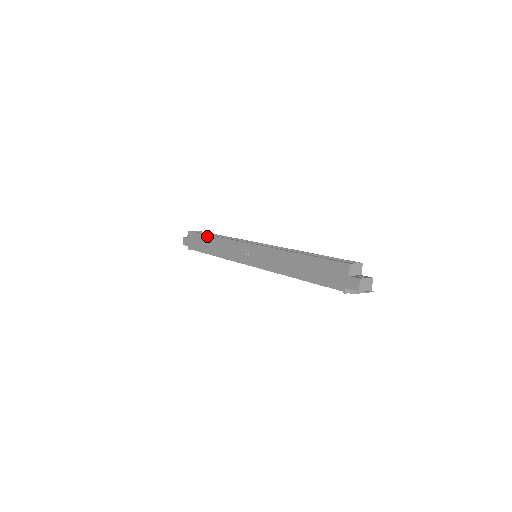
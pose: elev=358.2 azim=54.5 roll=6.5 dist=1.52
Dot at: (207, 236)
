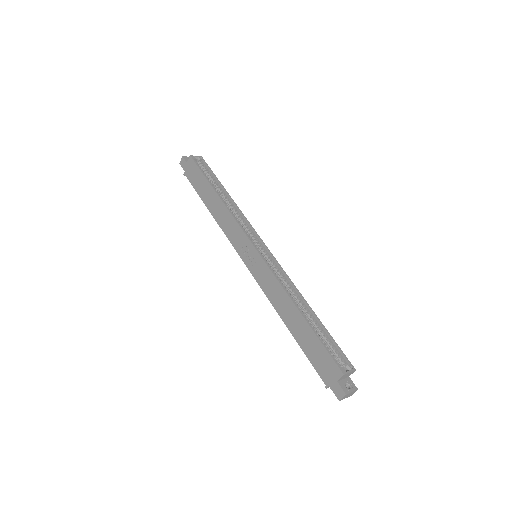
Dot at: (211, 187)
